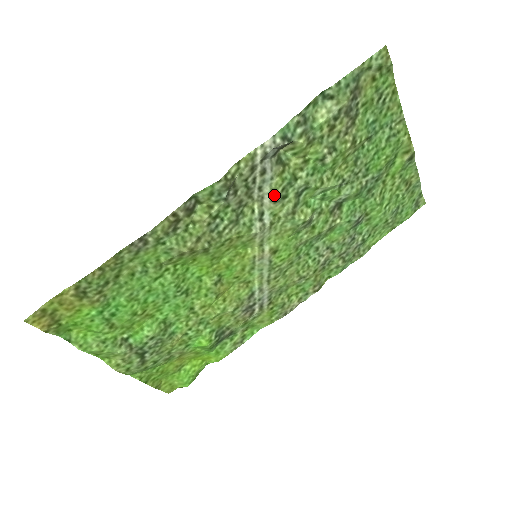
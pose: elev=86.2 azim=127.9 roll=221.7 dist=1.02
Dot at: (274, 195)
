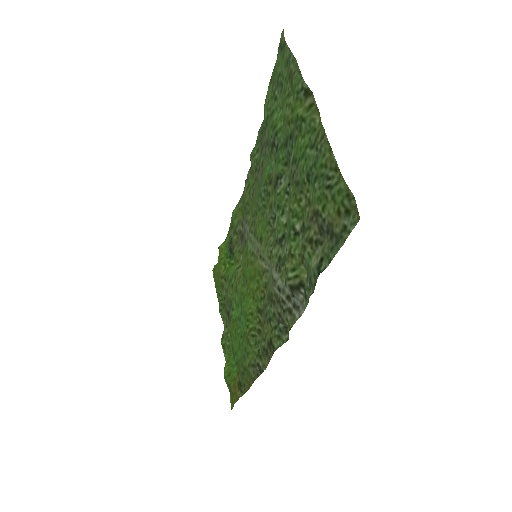
Dot at: (279, 271)
